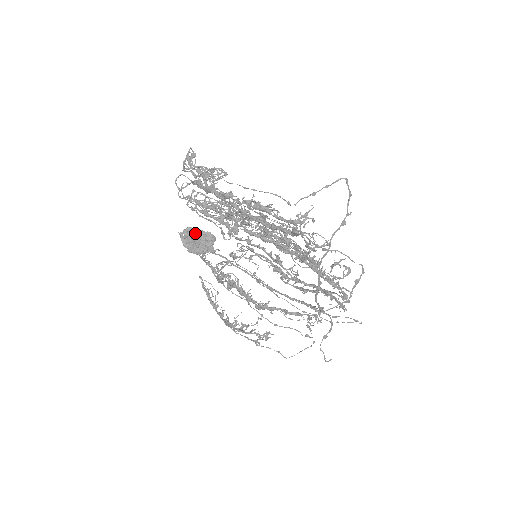
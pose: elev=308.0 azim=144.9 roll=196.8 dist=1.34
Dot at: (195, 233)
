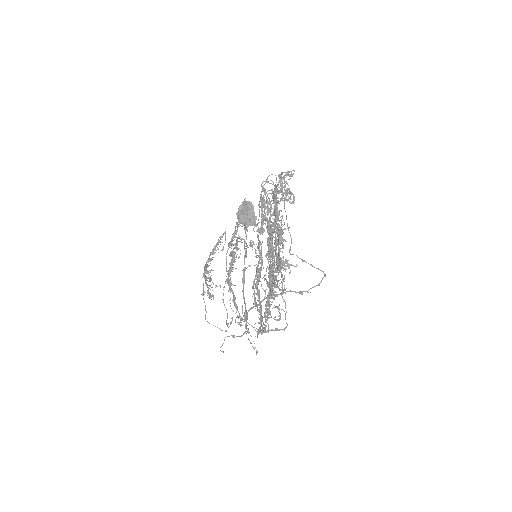
Dot at: (251, 209)
